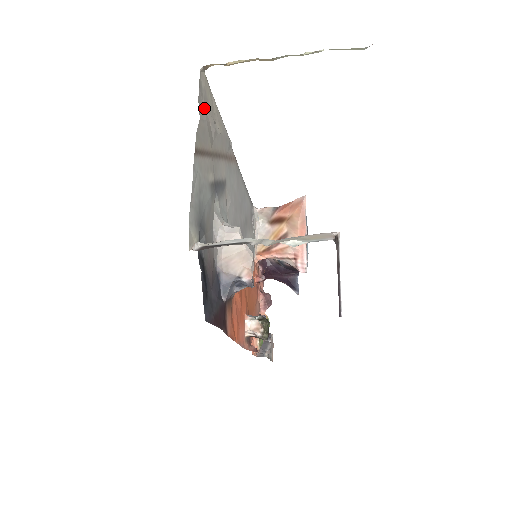
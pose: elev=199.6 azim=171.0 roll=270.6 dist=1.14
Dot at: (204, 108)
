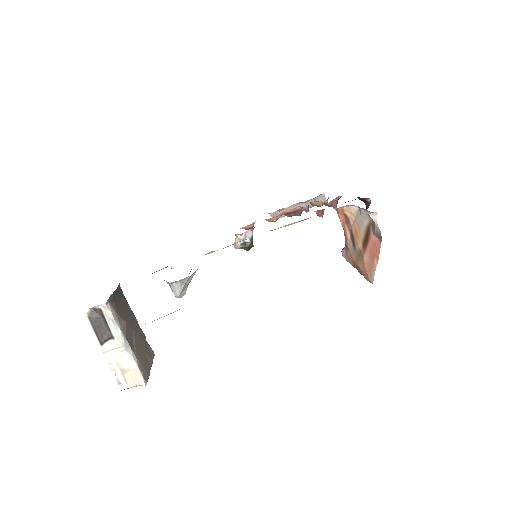
Dot at: occluded
